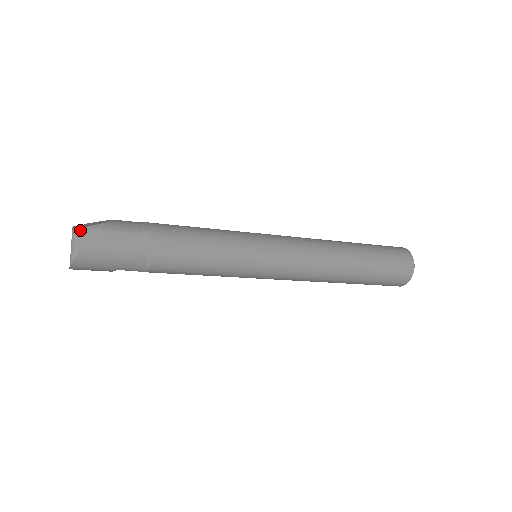
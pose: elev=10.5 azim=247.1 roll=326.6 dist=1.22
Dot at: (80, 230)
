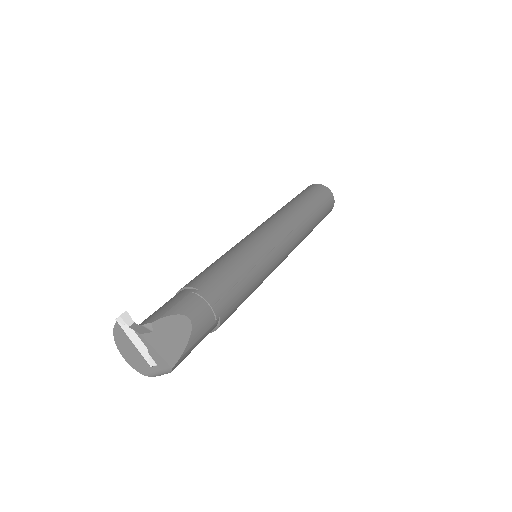
Dot at: (177, 363)
